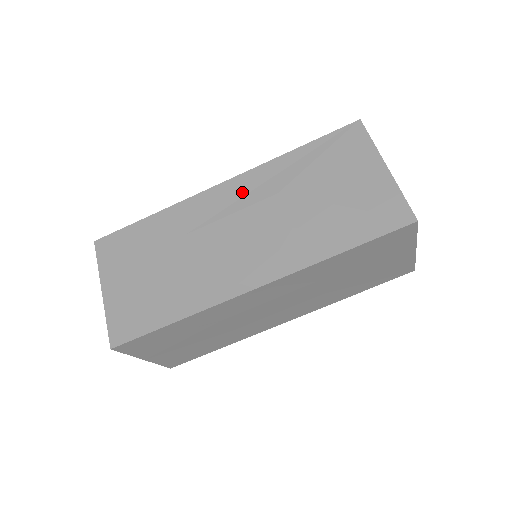
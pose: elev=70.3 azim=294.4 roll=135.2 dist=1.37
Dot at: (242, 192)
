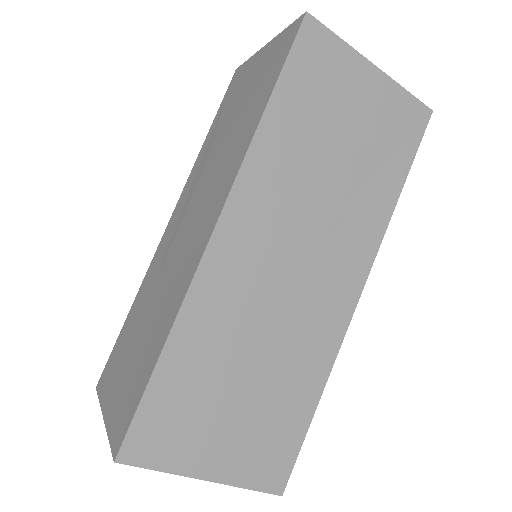
Dot at: (183, 204)
